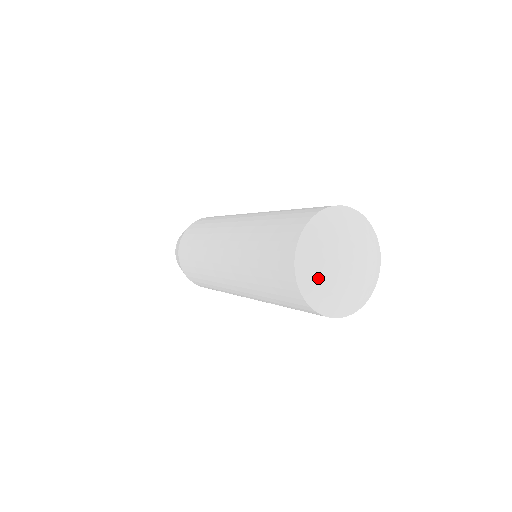
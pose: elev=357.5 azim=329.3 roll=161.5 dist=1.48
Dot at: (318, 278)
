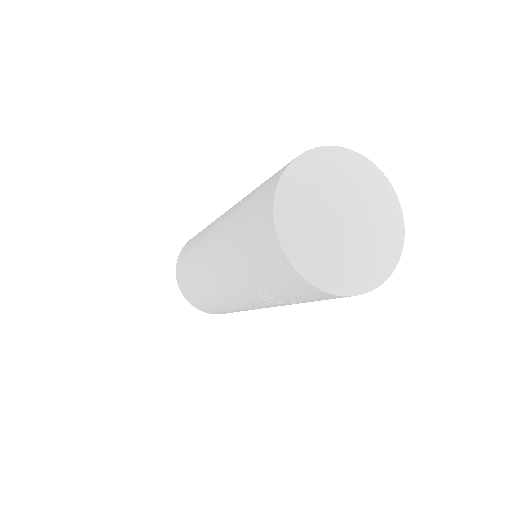
Dot at: (305, 198)
